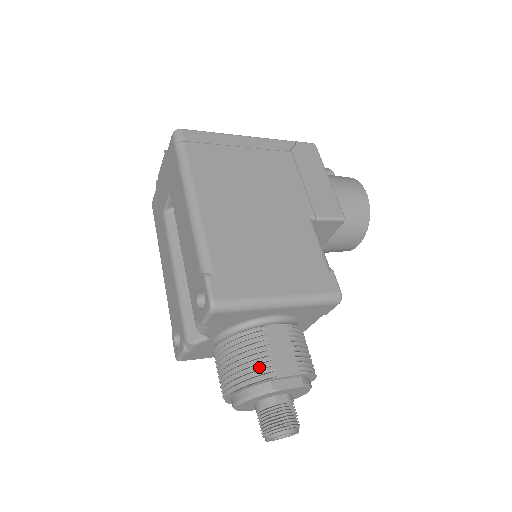
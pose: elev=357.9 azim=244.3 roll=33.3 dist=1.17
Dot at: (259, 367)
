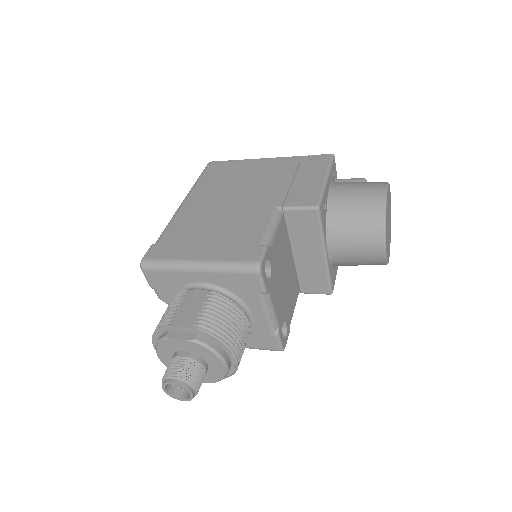
Dot at: (166, 319)
